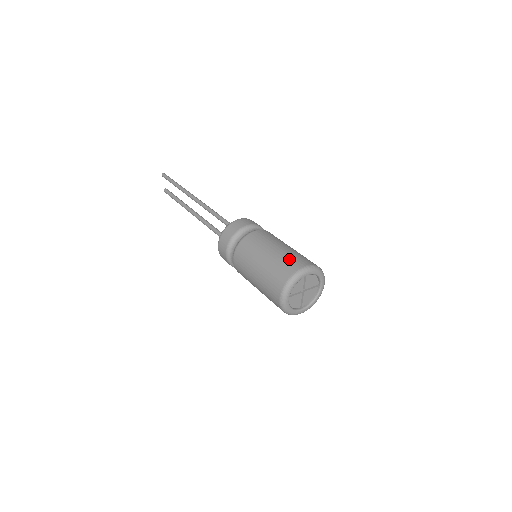
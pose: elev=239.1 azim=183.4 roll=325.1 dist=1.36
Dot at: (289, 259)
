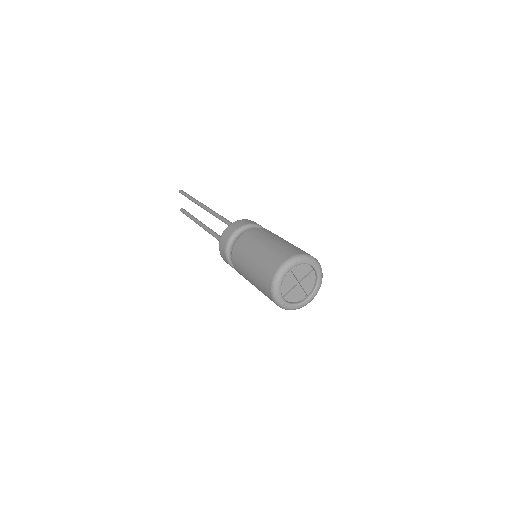
Dot at: (269, 259)
